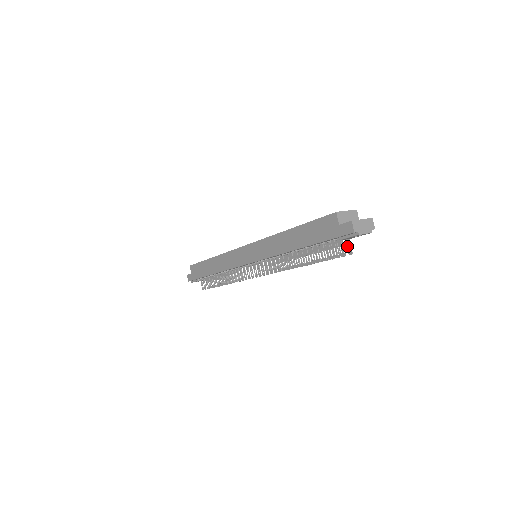
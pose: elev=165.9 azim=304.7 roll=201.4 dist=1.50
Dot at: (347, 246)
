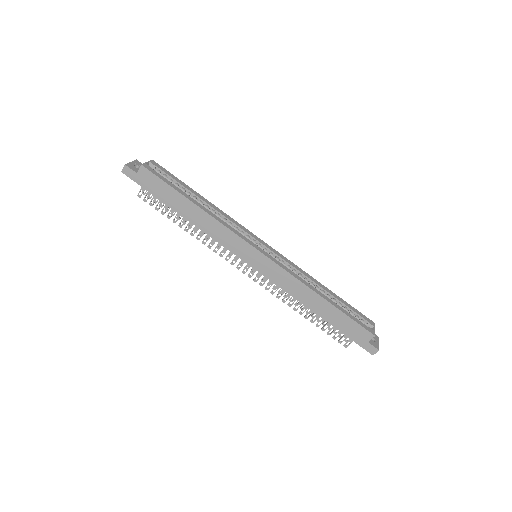
Dot at: occluded
